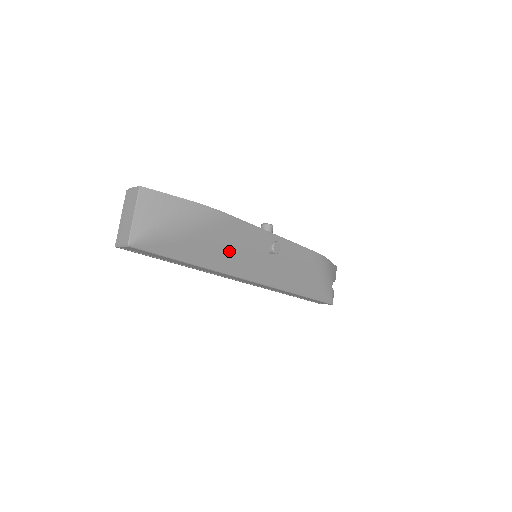
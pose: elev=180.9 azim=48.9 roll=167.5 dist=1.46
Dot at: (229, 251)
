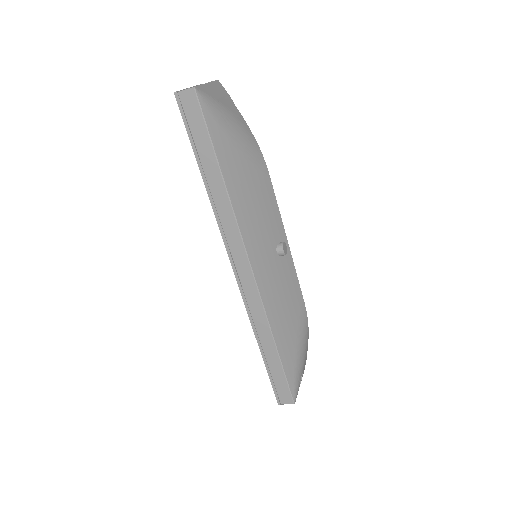
Dot at: (252, 201)
